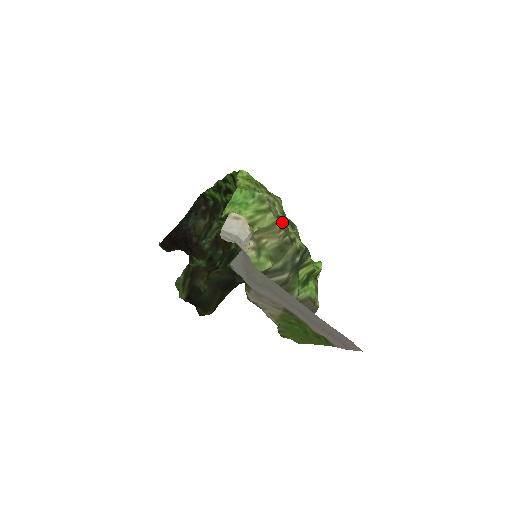
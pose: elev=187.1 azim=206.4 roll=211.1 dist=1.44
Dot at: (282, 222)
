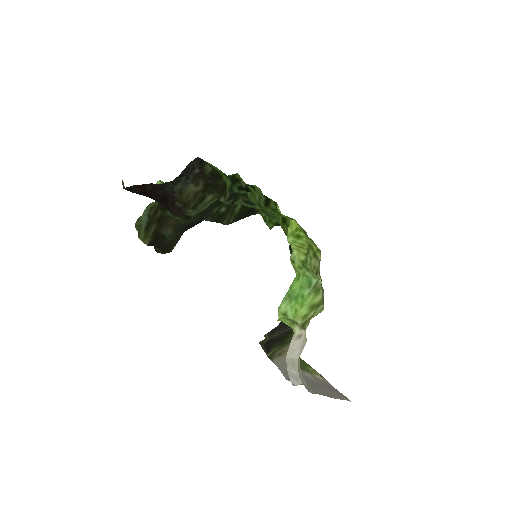
Dot at: occluded
